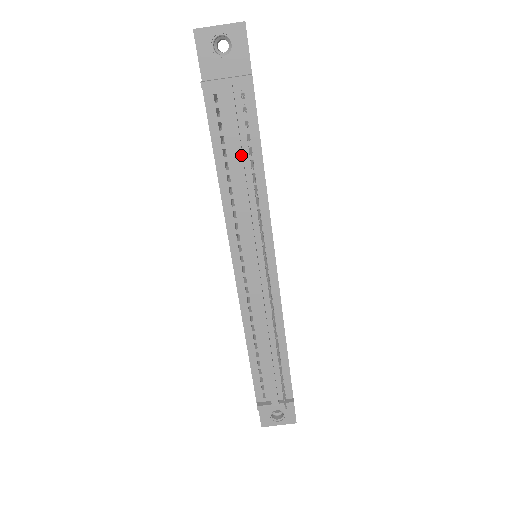
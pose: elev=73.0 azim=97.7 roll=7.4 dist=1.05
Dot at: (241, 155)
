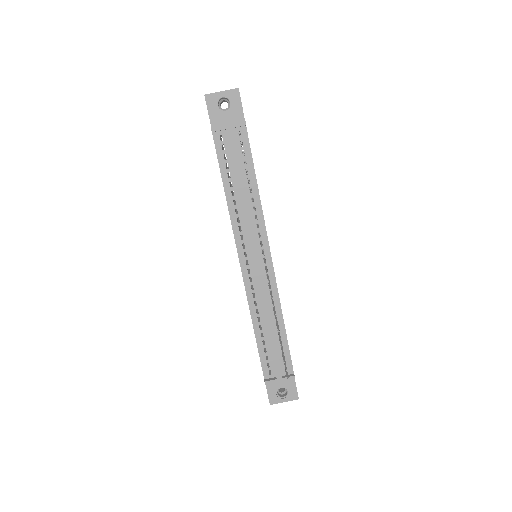
Dot at: (241, 175)
